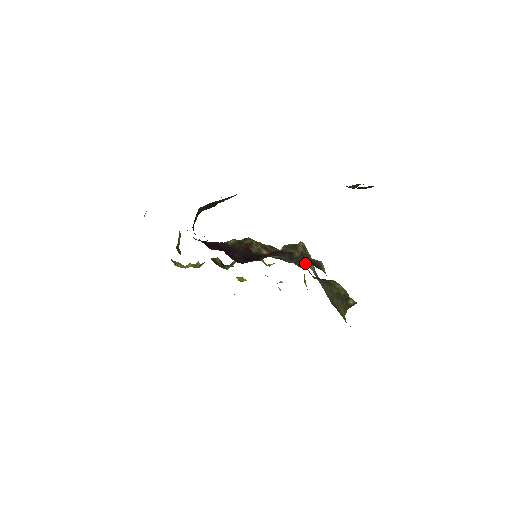
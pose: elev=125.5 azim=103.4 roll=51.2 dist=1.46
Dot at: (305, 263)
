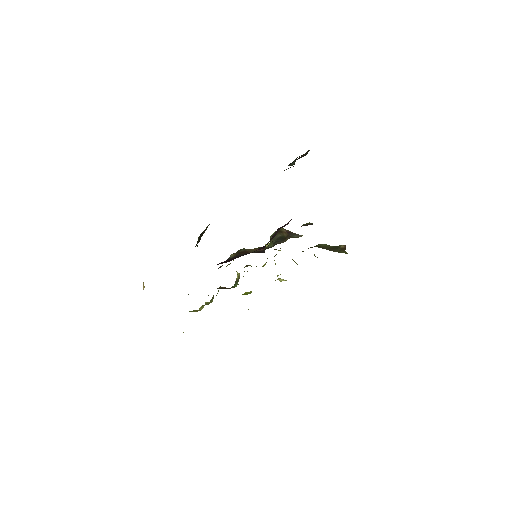
Dot at: (296, 235)
